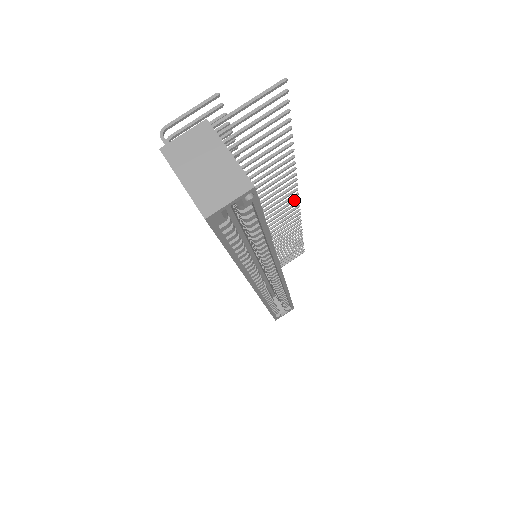
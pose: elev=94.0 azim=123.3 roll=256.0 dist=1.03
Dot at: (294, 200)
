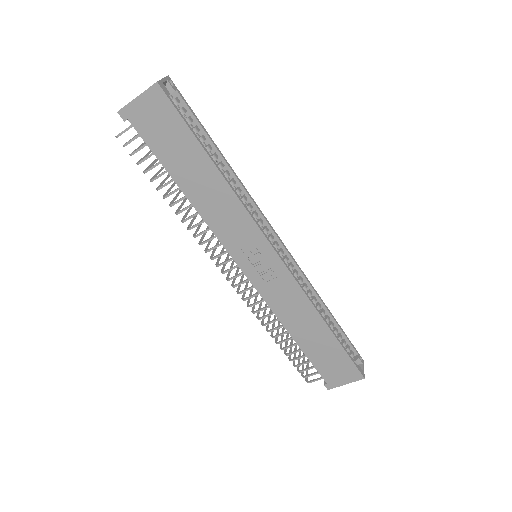
Dot at: occluded
